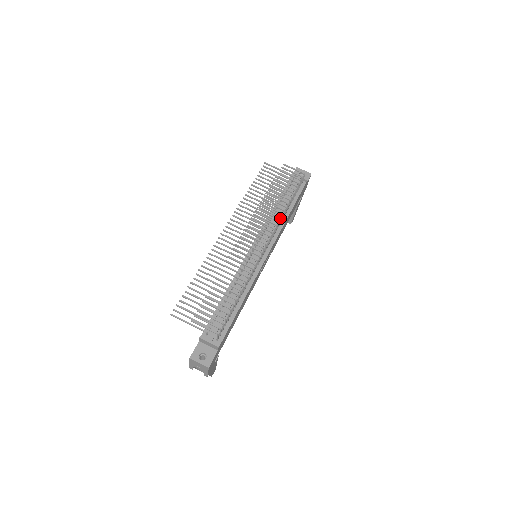
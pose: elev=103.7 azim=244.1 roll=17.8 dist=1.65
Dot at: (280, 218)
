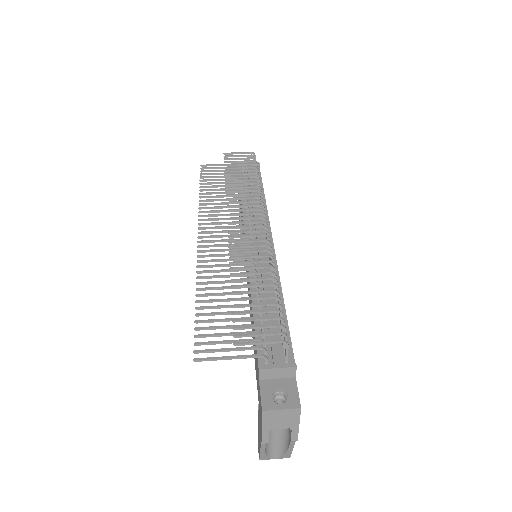
Dot at: (261, 195)
